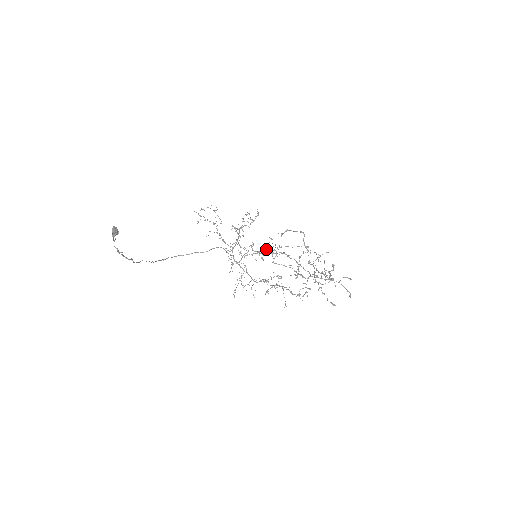
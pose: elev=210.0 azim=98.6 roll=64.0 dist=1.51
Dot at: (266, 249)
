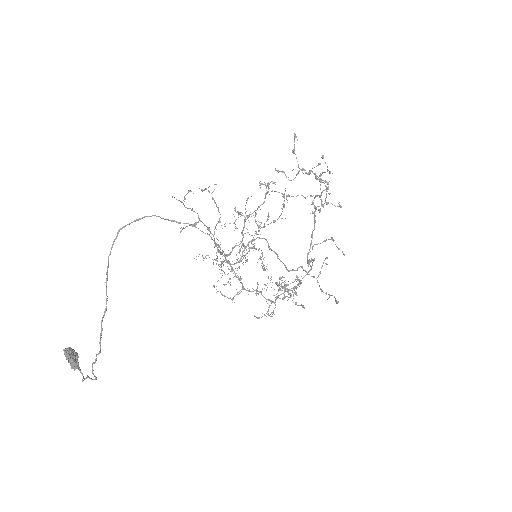
Dot at: occluded
